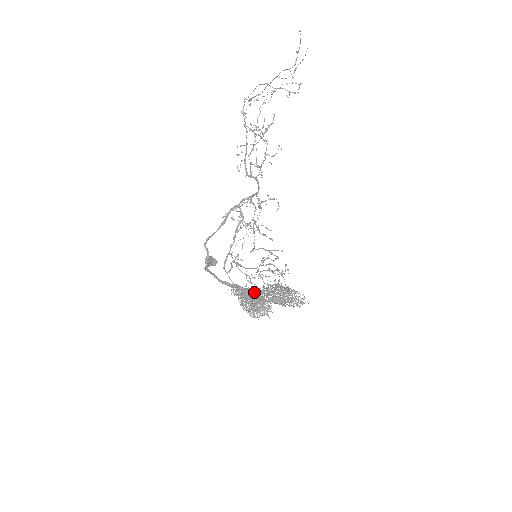
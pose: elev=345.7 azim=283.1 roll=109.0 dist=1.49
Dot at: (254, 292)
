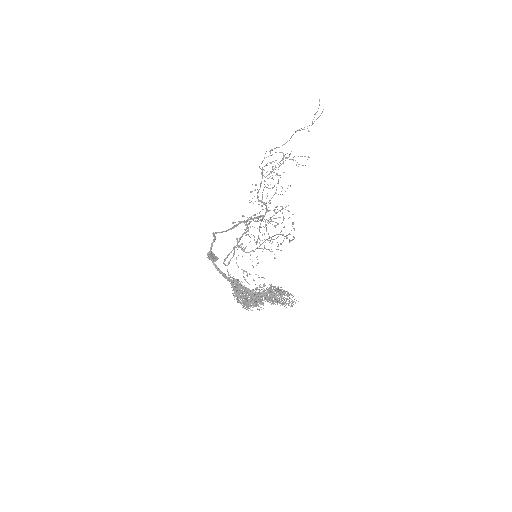
Dot at: occluded
